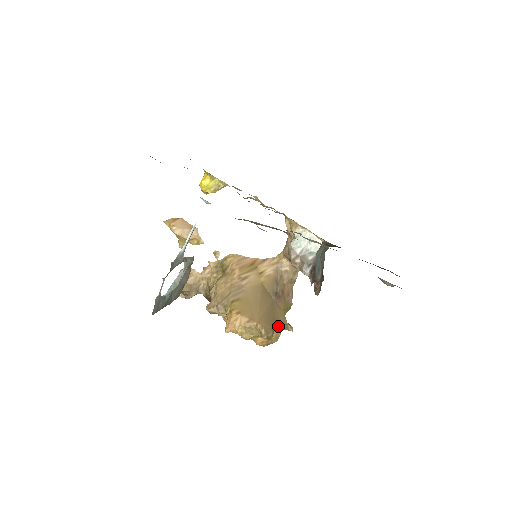
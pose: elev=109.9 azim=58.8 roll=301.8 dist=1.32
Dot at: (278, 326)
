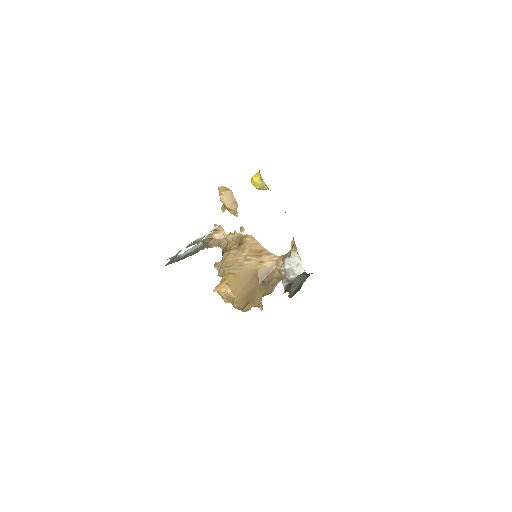
Dot at: (251, 304)
